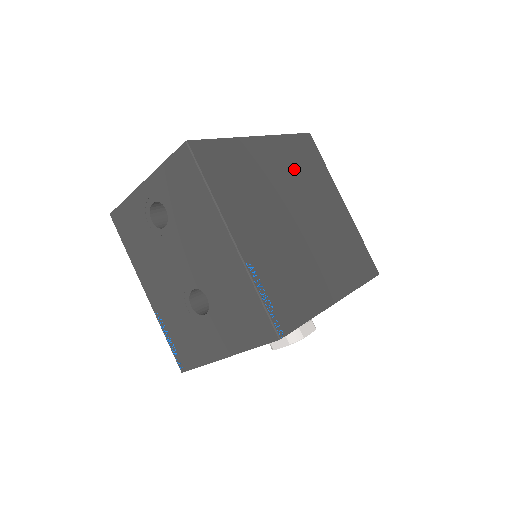
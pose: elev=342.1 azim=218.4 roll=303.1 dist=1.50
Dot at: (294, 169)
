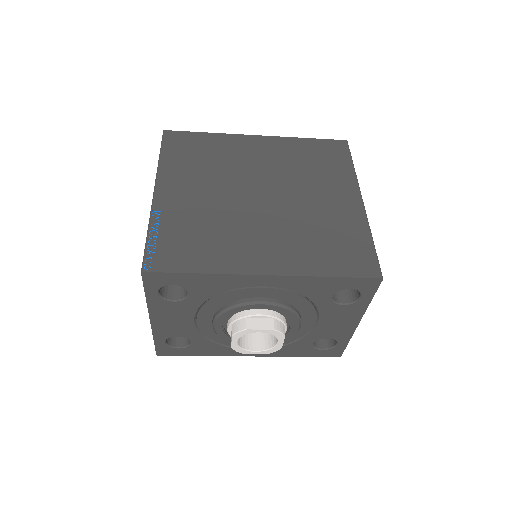
Dot at: (291, 162)
